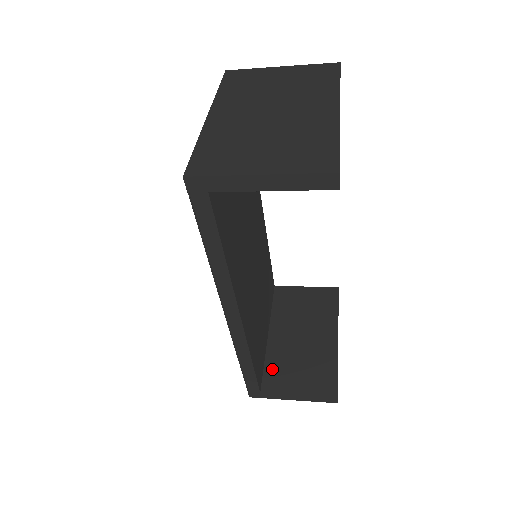
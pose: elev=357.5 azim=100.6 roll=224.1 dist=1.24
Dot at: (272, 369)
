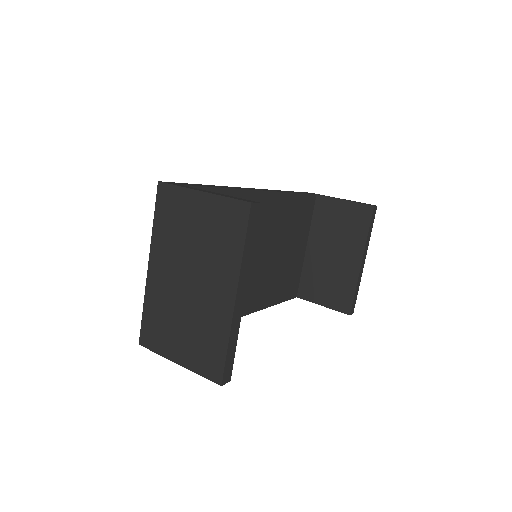
Dot at: (306, 280)
